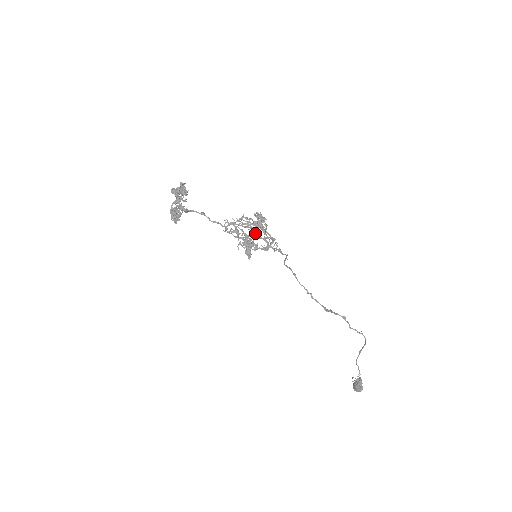
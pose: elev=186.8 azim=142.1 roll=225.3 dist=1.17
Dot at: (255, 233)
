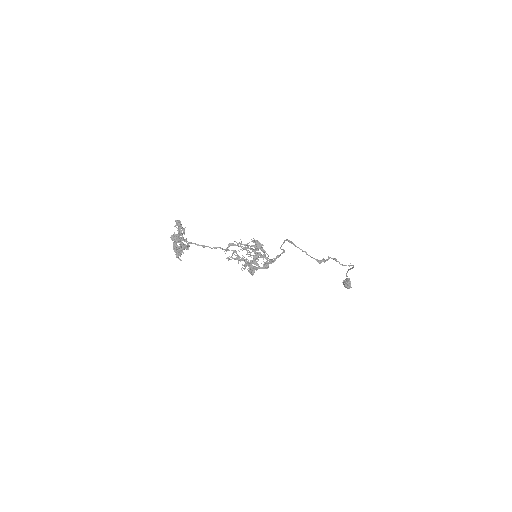
Dot at: (256, 263)
